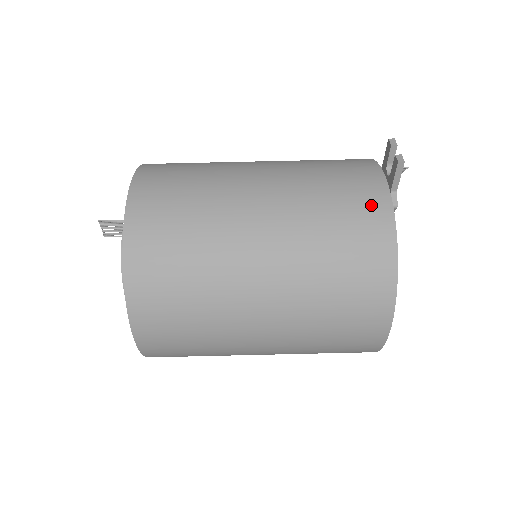
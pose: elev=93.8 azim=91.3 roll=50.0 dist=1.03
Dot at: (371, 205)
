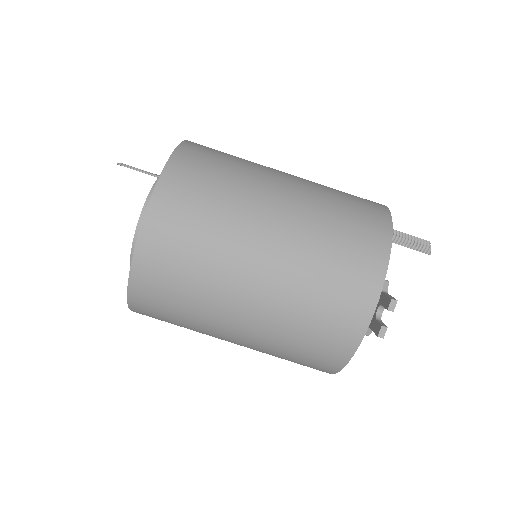
Dot at: (344, 333)
